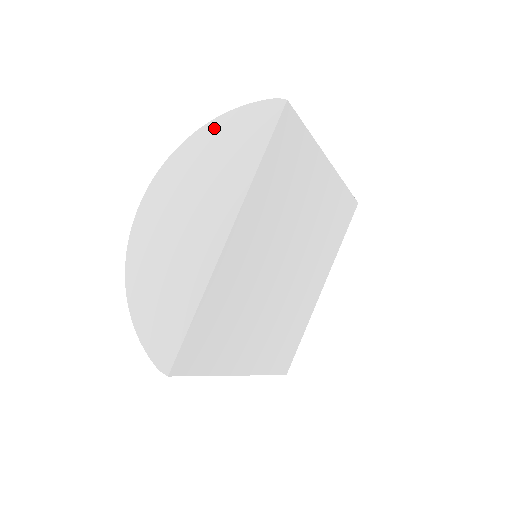
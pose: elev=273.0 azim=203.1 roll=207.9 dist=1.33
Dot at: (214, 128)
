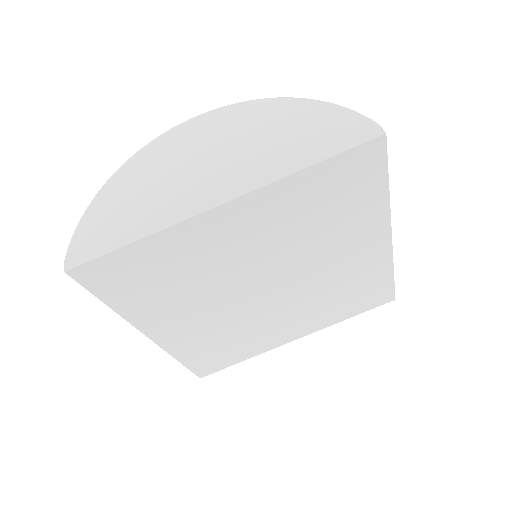
Dot at: (305, 107)
